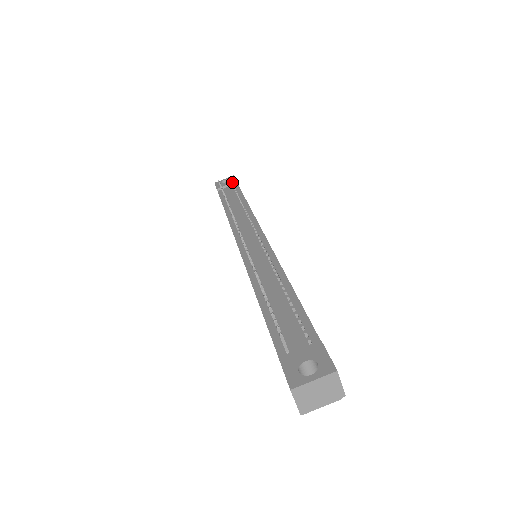
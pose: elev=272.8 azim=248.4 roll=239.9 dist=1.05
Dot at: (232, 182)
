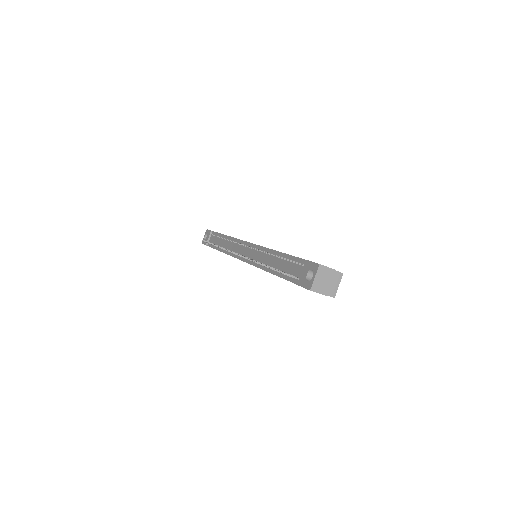
Dot at: (209, 233)
